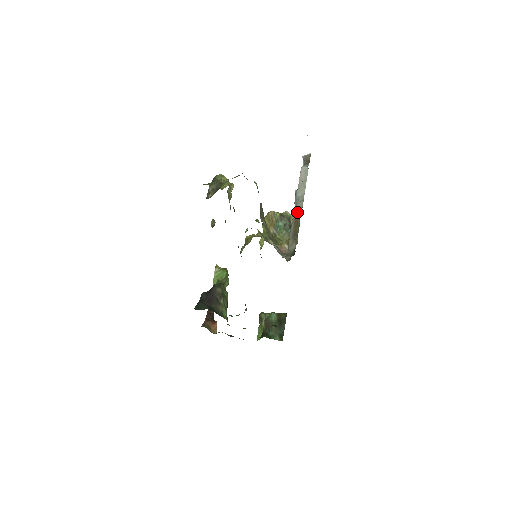
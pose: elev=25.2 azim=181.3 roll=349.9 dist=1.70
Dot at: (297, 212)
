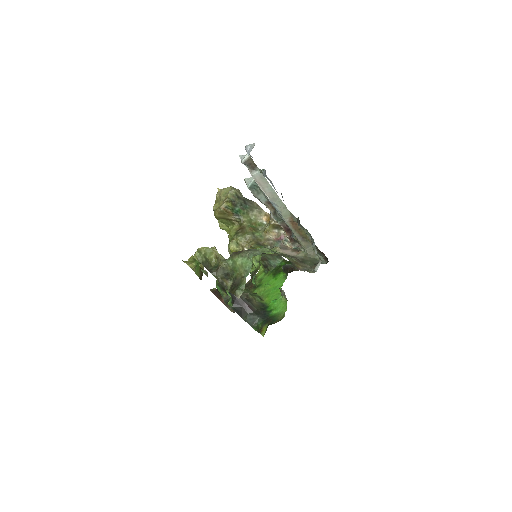
Dot at: (288, 219)
